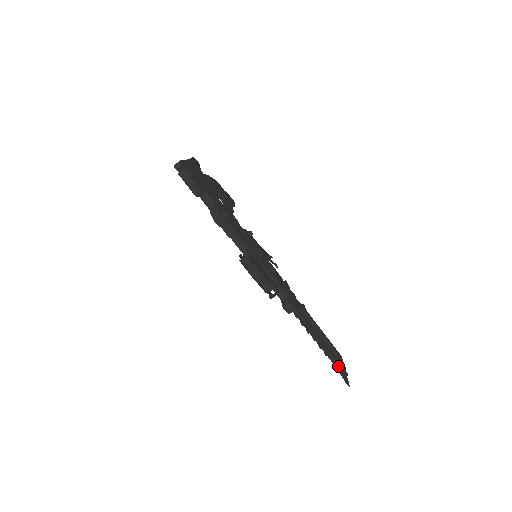
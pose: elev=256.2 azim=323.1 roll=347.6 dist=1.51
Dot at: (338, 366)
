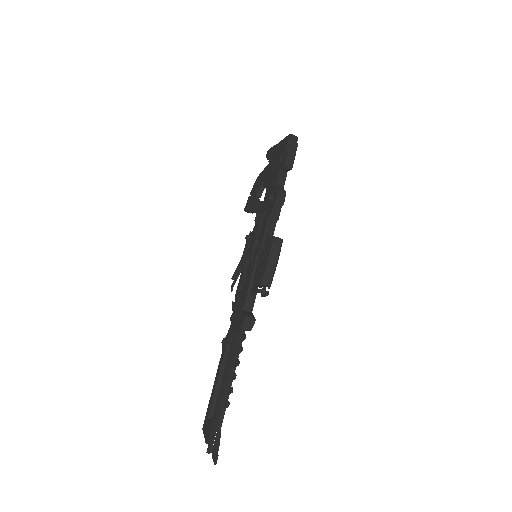
Dot at: (220, 431)
